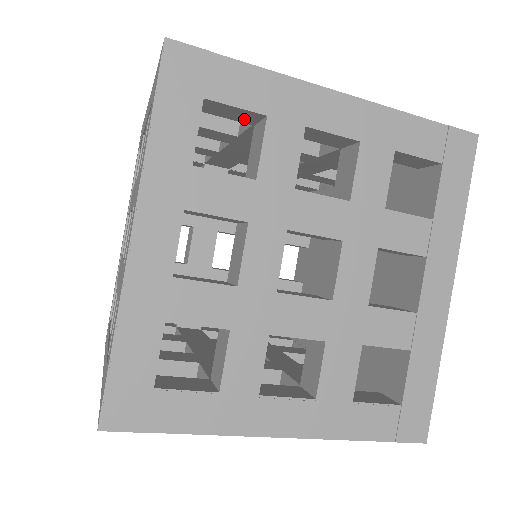
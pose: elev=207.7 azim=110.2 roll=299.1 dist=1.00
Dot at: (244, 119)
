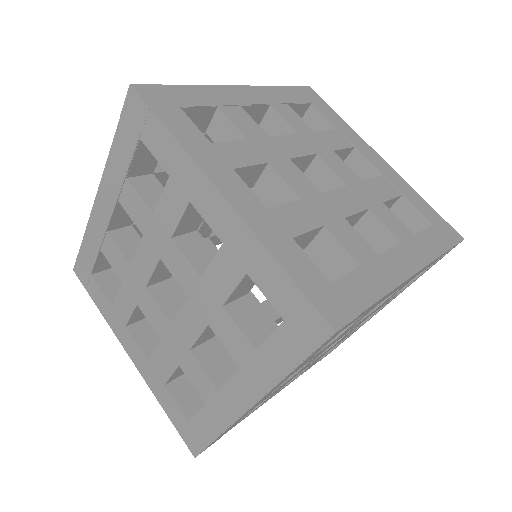
Dot at: occluded
